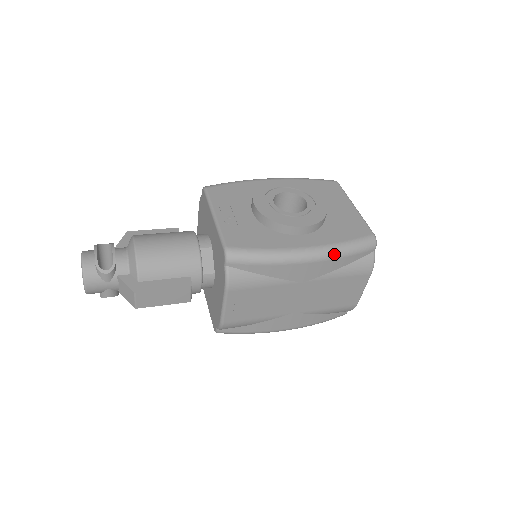
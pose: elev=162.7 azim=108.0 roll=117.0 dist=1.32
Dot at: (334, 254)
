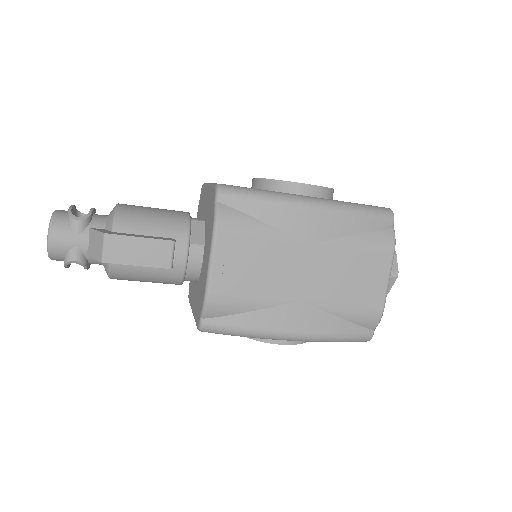
Dot at: (344, 208)
